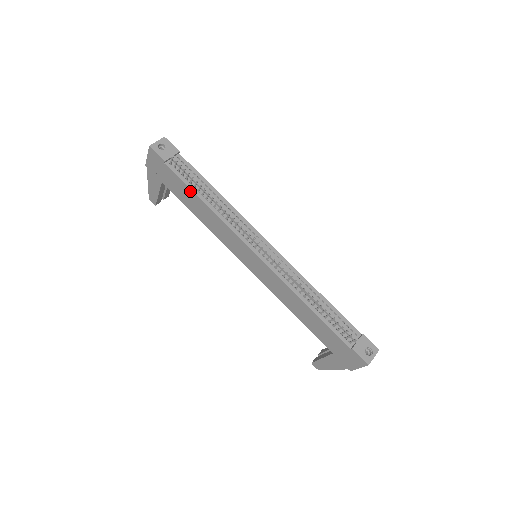
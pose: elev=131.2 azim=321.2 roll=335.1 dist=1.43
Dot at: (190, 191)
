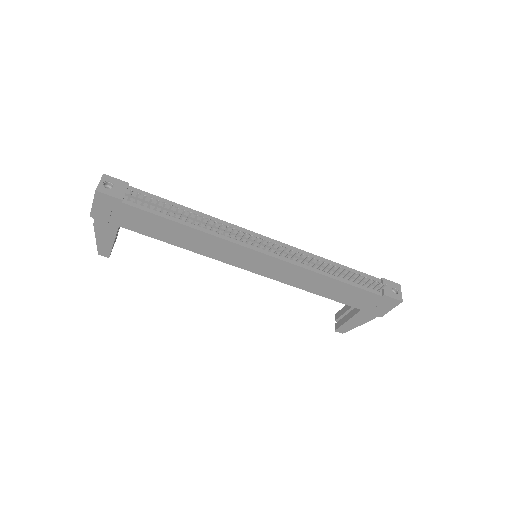
Dot at: (165, 220)
